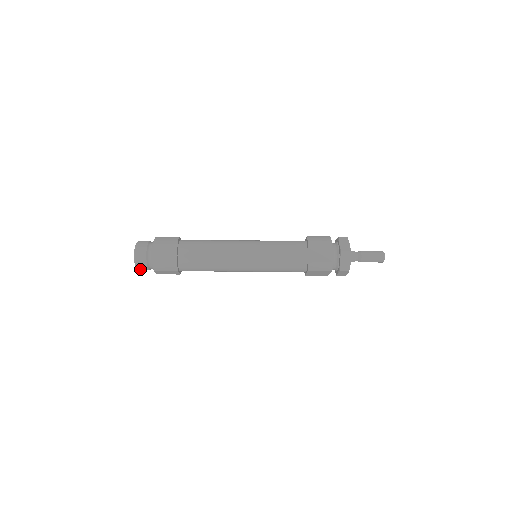
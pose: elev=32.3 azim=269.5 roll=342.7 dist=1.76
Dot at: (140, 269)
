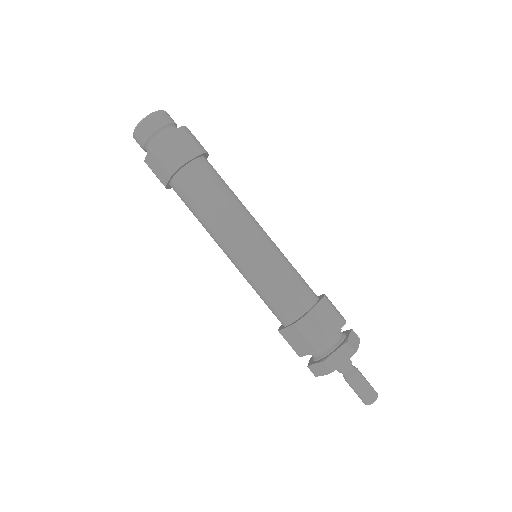
Dot at: (137, 134)
